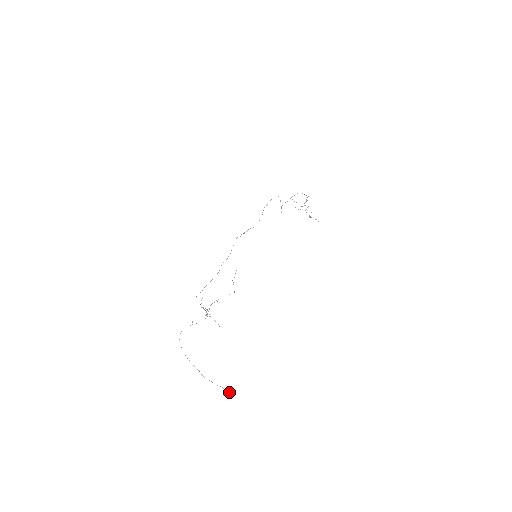
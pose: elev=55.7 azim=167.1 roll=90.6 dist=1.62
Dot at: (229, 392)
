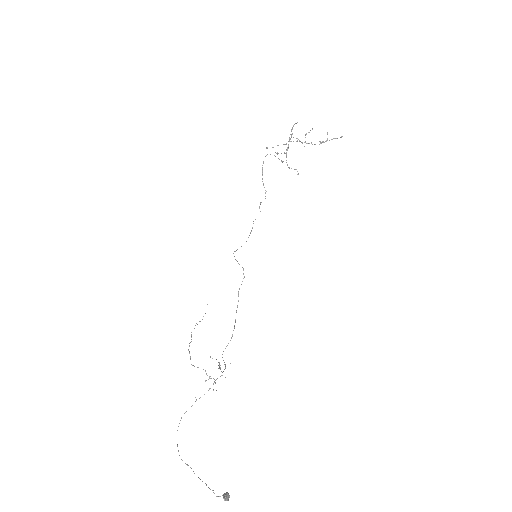
Dot at: occluded
